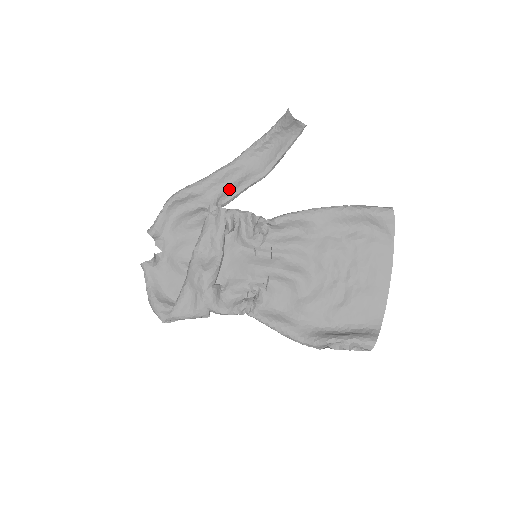
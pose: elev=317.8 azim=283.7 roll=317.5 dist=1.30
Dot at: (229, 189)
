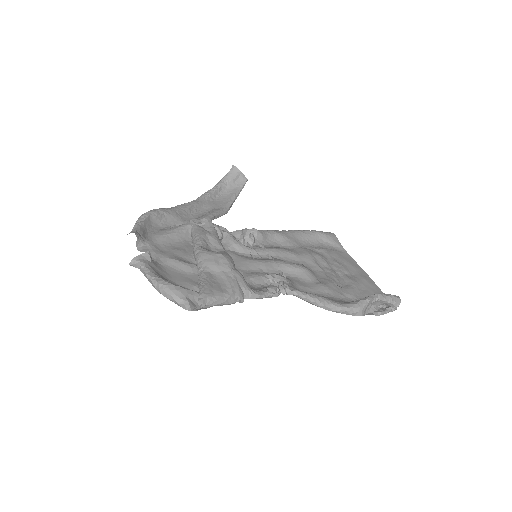
Dot at: (199, 217)
